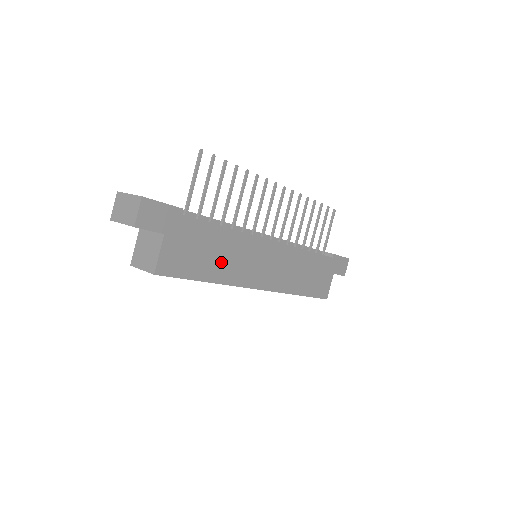
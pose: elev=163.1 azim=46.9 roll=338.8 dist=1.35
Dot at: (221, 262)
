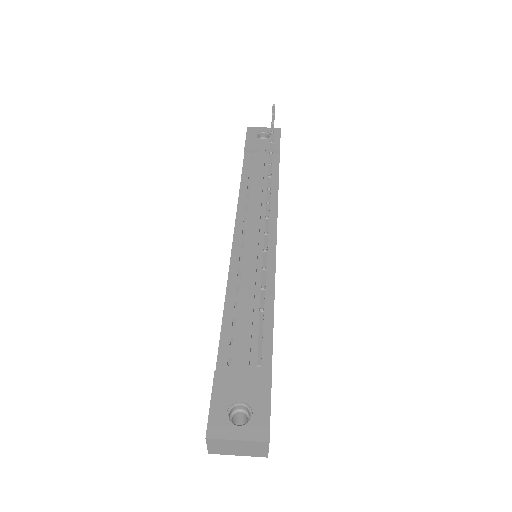
Dot at: occluded
